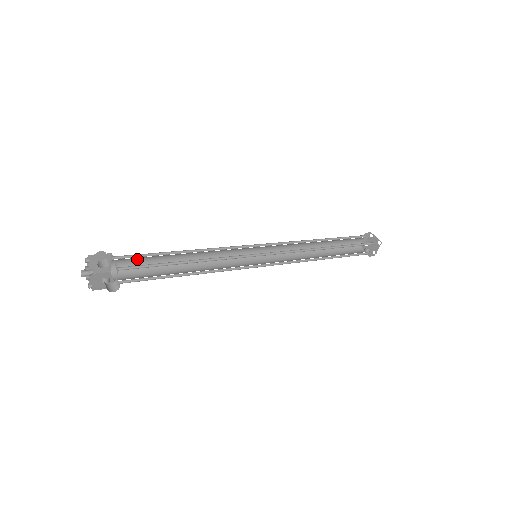
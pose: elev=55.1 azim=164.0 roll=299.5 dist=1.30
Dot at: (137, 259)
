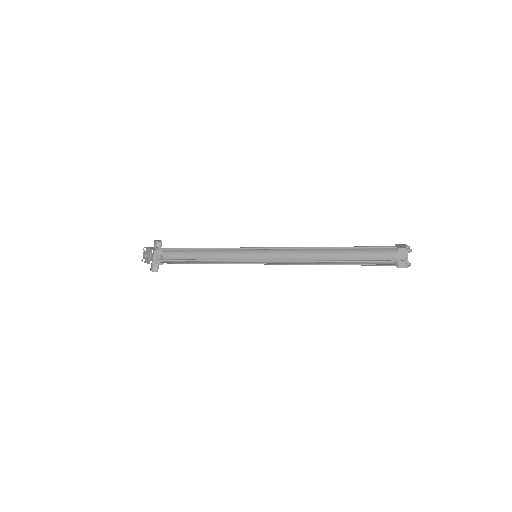
Dot at: (173, 249)
